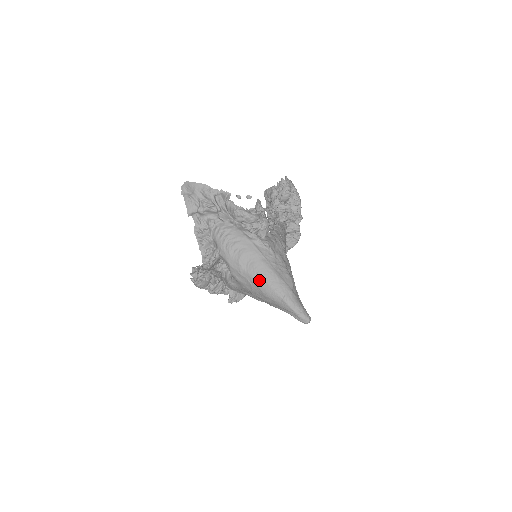
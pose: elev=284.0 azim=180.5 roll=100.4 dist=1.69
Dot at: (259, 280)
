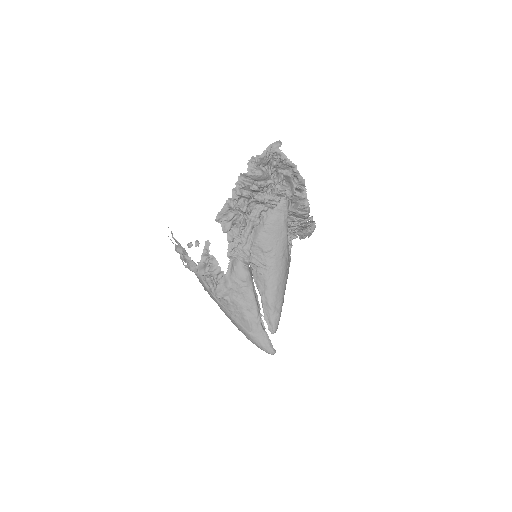
Dot at: occluded
